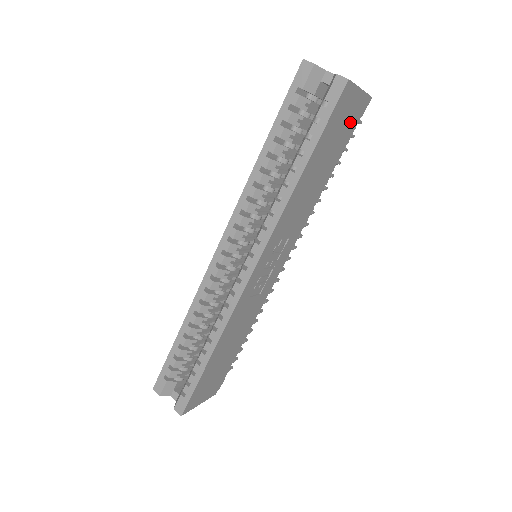
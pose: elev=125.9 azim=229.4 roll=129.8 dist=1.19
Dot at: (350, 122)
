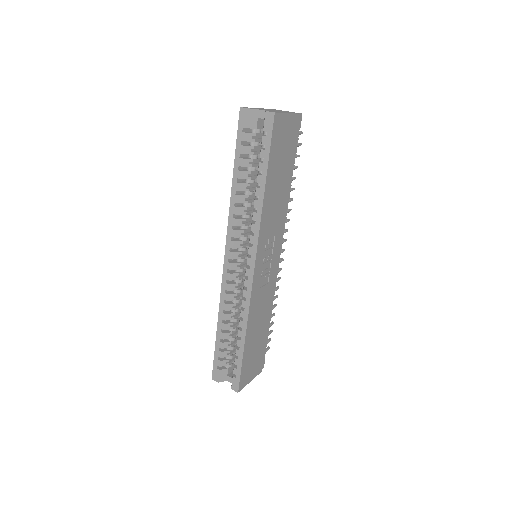
Dot at: (290, 138)
